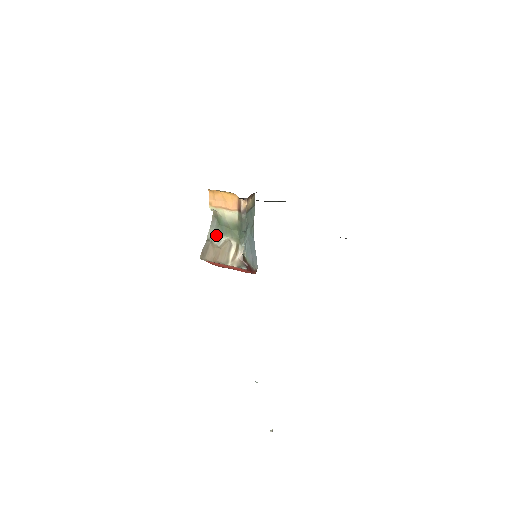
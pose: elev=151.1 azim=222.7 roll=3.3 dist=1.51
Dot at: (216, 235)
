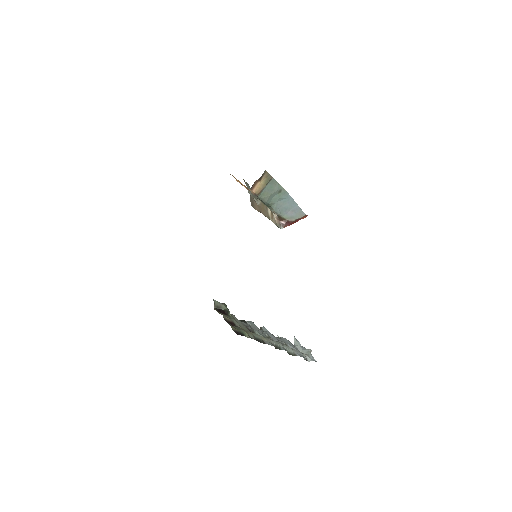
Dot at: (253, 195)
